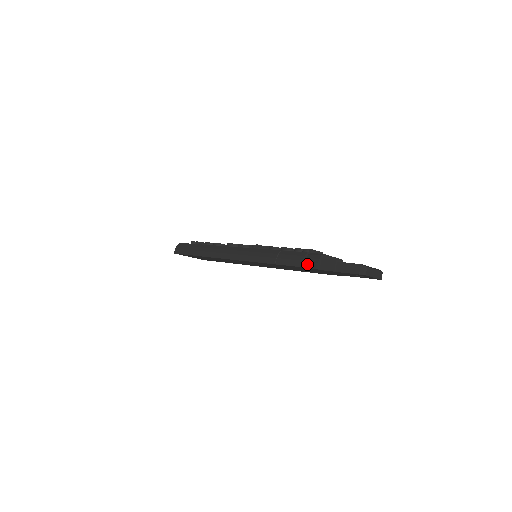
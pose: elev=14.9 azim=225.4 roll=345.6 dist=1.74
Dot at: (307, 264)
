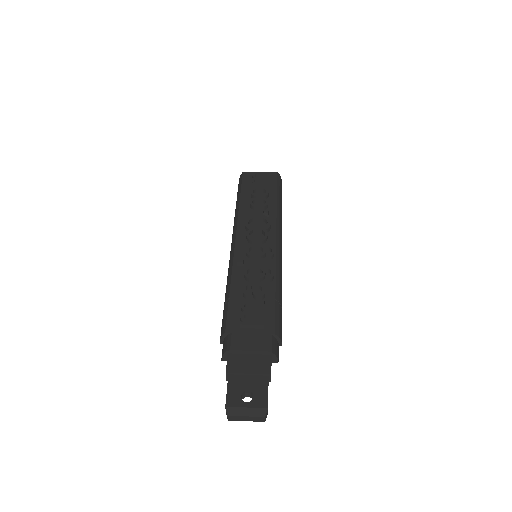
Dot at: occluded
